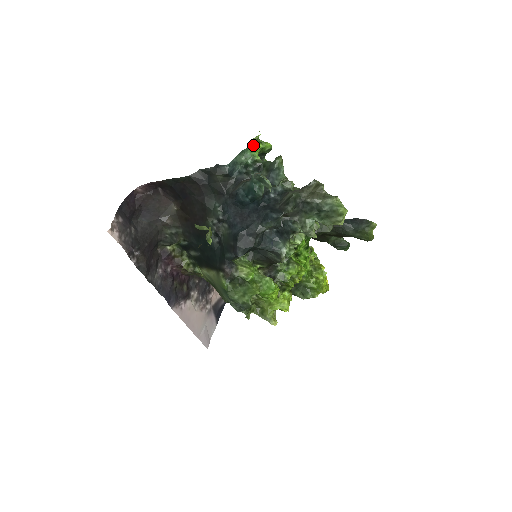
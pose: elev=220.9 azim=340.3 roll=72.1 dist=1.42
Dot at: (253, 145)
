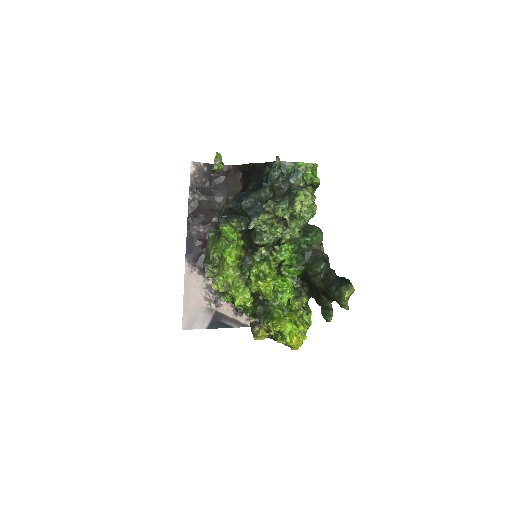
Dot at: (303, 165)
